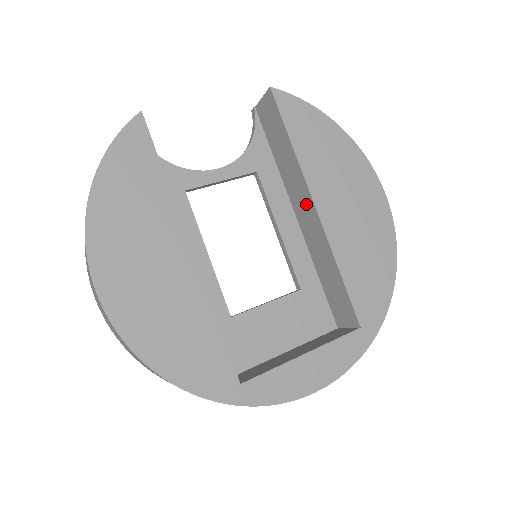
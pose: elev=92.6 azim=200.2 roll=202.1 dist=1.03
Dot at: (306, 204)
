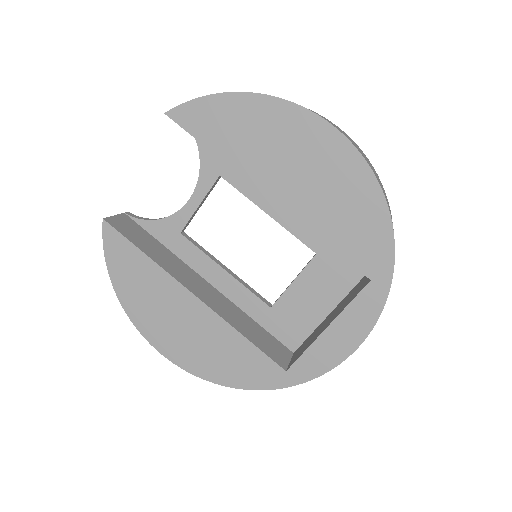
Dot at: occluded
